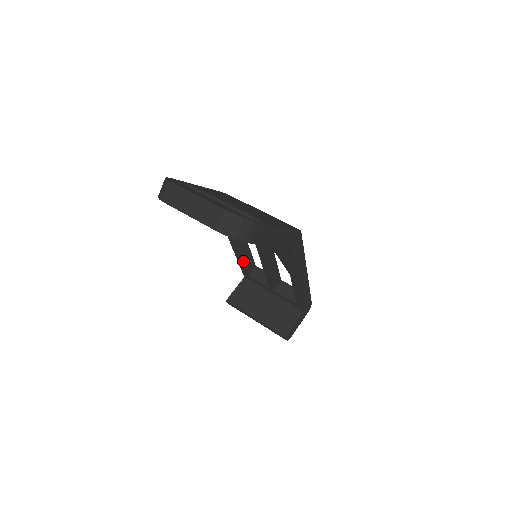
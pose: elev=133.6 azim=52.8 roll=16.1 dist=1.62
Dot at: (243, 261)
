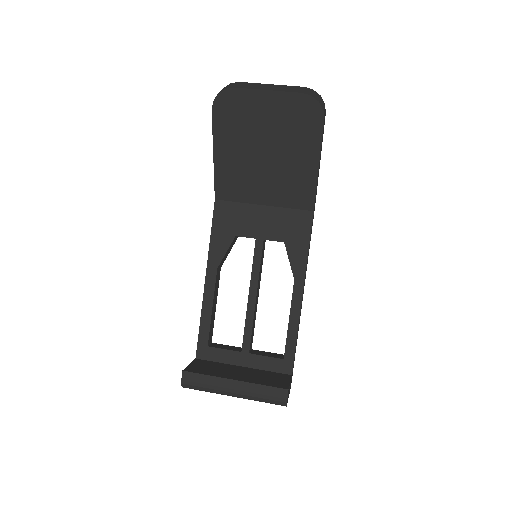
Dot at: (212, 308)
